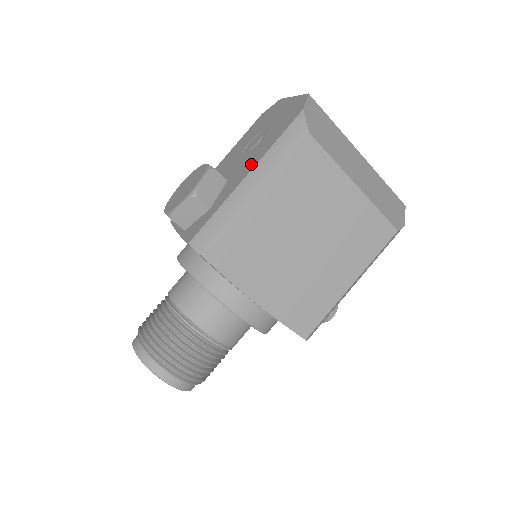
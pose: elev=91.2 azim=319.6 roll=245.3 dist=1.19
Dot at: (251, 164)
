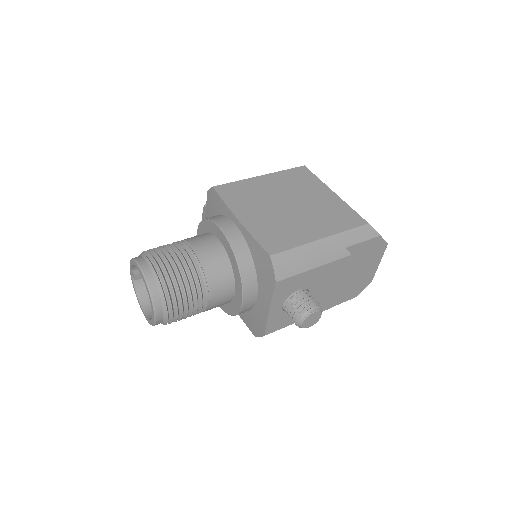
Dot at: occluded
